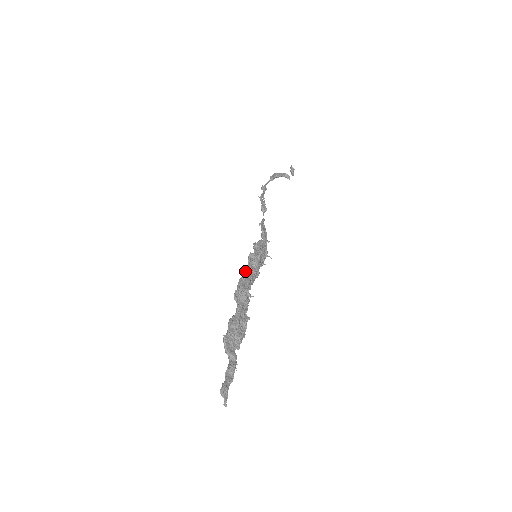
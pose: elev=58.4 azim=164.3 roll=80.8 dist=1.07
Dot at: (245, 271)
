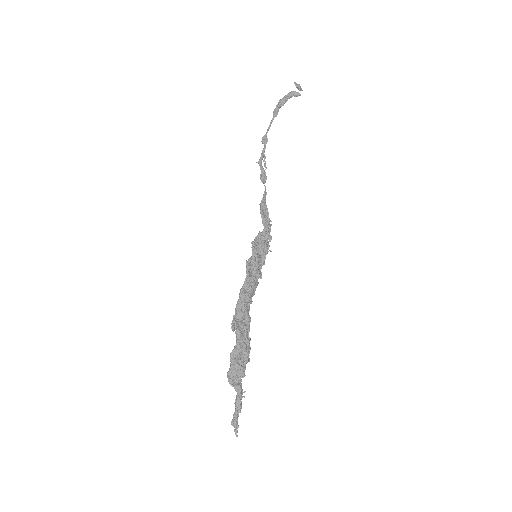
Dot at: (242, 288)
